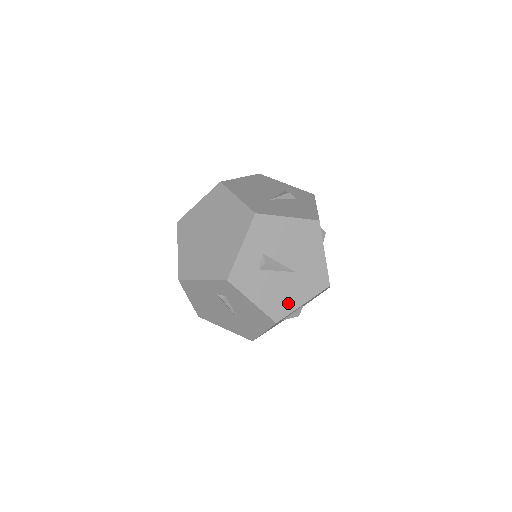
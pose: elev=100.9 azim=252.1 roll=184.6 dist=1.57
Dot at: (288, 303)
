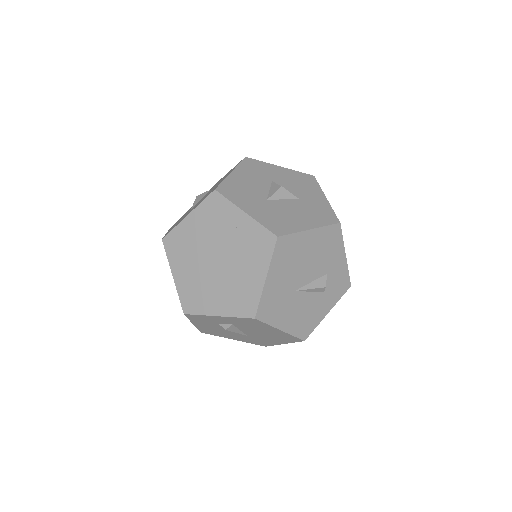
Dot at: (222, 335)
